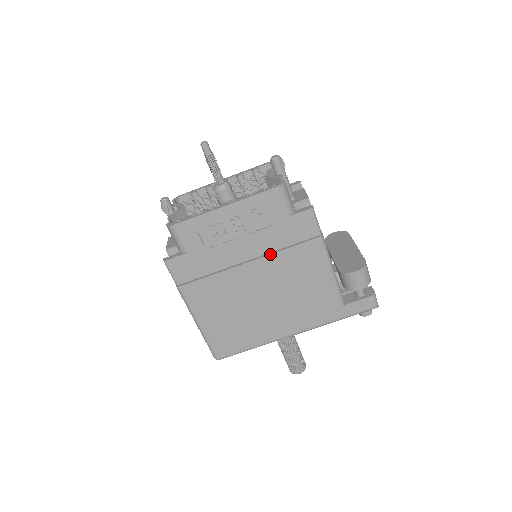
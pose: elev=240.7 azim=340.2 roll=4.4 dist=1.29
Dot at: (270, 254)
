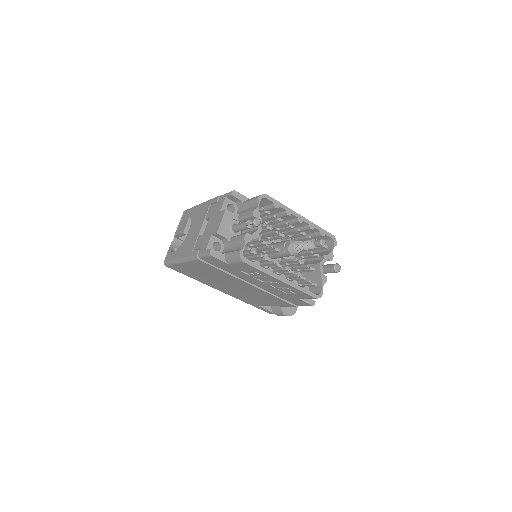
Dot at: (266, 292)
